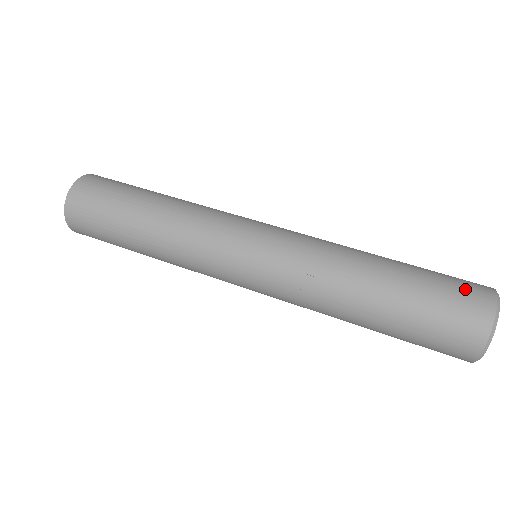
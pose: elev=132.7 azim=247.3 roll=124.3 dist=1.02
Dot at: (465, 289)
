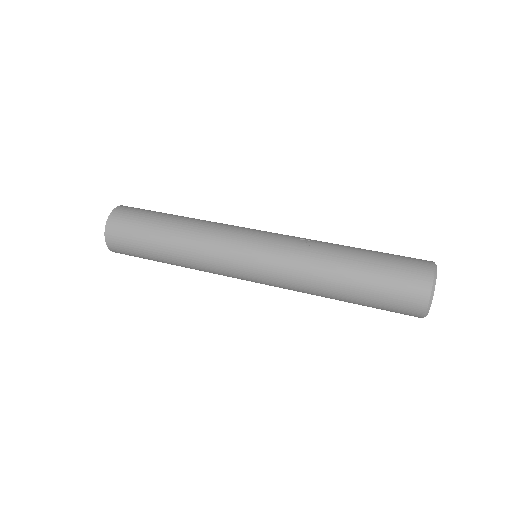
Dot at: occluded
